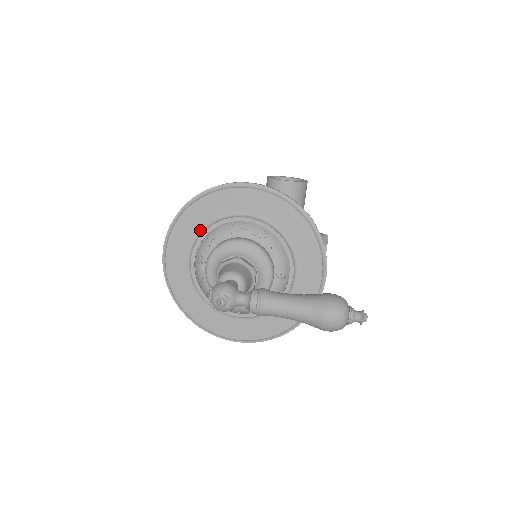
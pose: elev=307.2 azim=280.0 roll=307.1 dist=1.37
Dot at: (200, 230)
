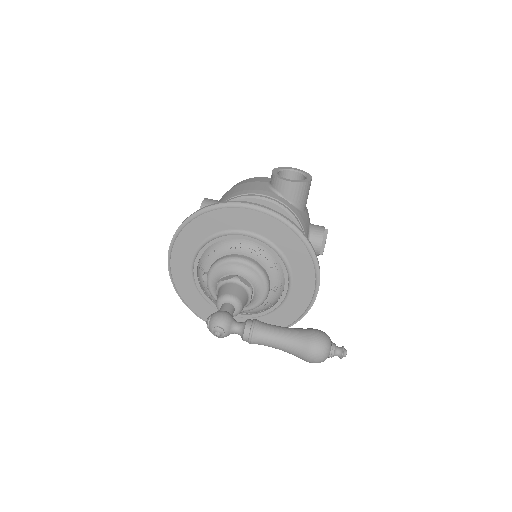
Dot at: (203, 241)
